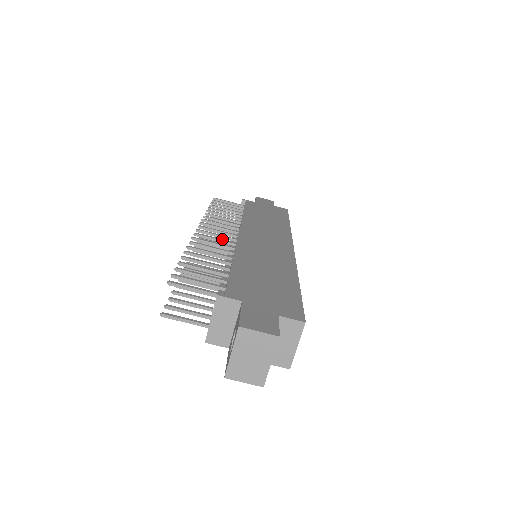
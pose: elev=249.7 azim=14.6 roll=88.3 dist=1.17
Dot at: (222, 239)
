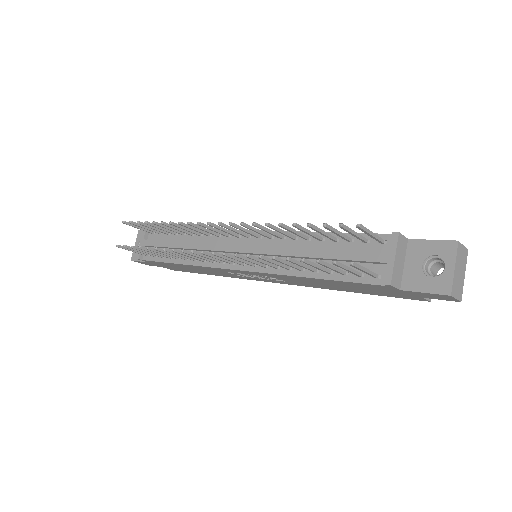
Dot at: occluded
